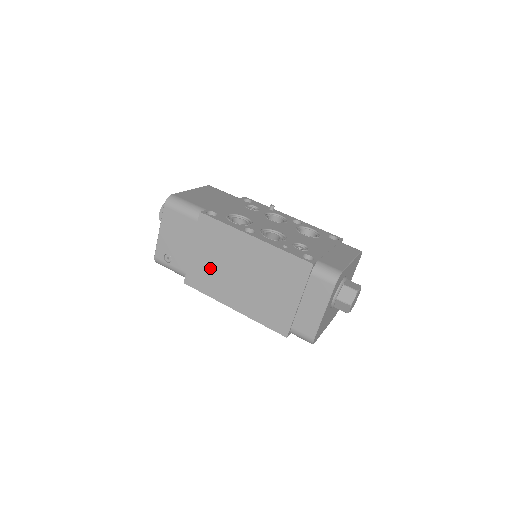
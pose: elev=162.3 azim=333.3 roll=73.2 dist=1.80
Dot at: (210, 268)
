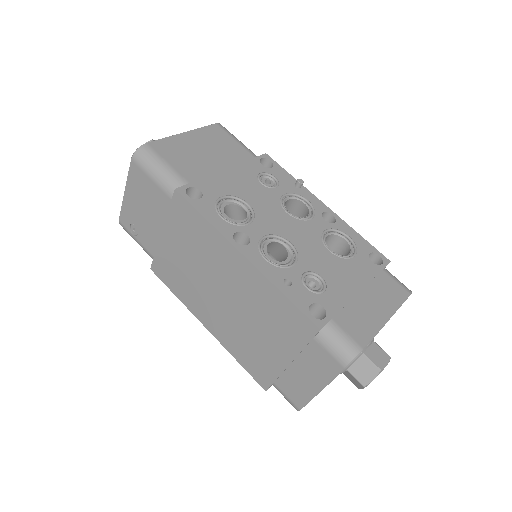
Dot at: (182, 267)
